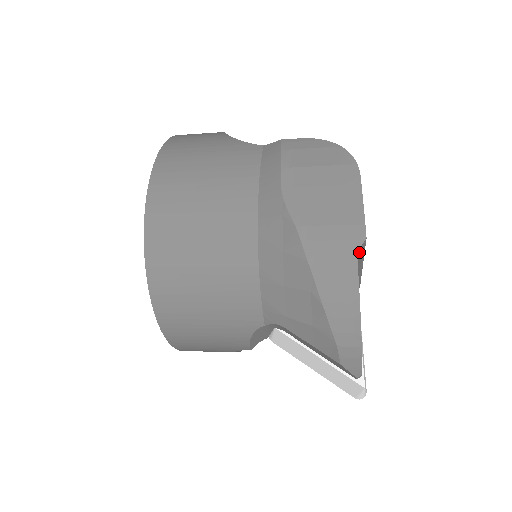
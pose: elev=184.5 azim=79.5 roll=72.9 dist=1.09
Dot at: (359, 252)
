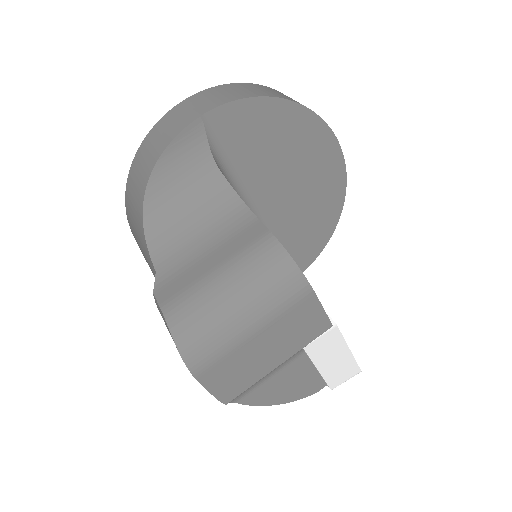
Dot at: (232, 401)
